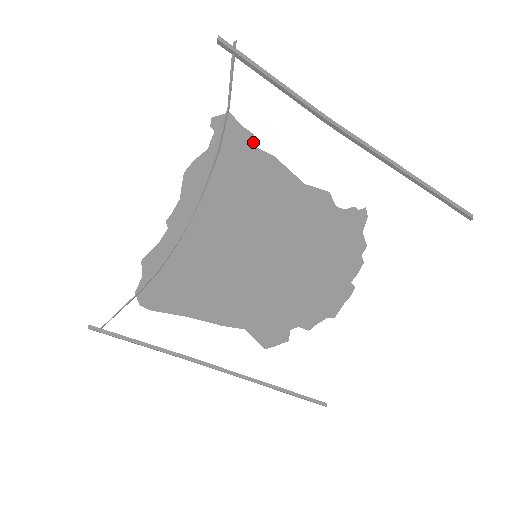
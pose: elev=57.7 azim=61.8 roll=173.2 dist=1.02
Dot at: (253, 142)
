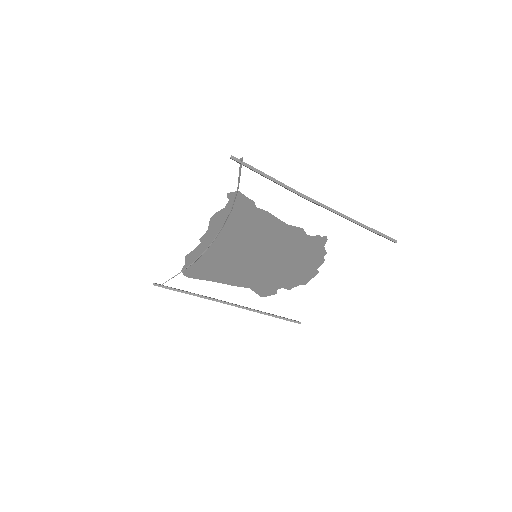
Dot at: (254, 204)
